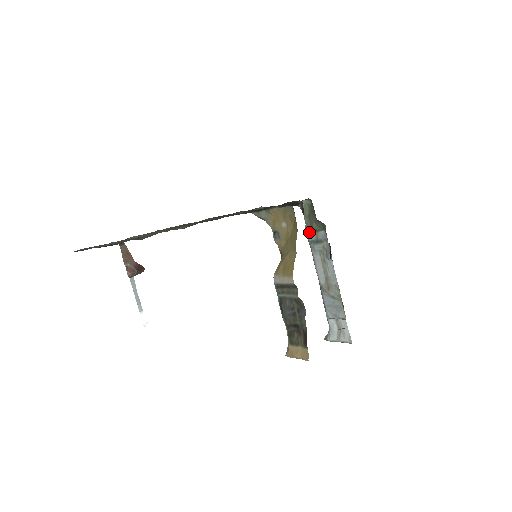
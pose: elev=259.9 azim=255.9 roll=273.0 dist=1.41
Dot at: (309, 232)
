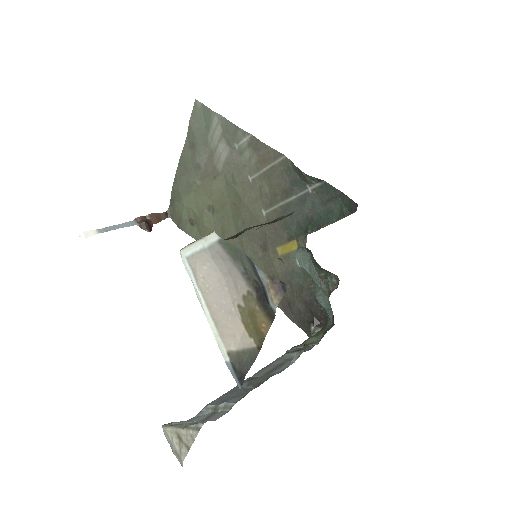
Dot at: (296, 347)
